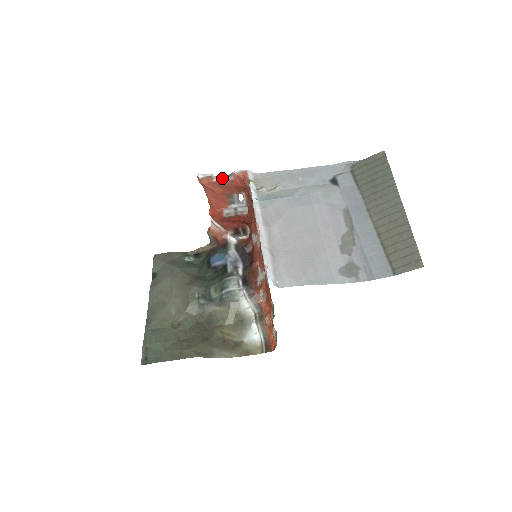
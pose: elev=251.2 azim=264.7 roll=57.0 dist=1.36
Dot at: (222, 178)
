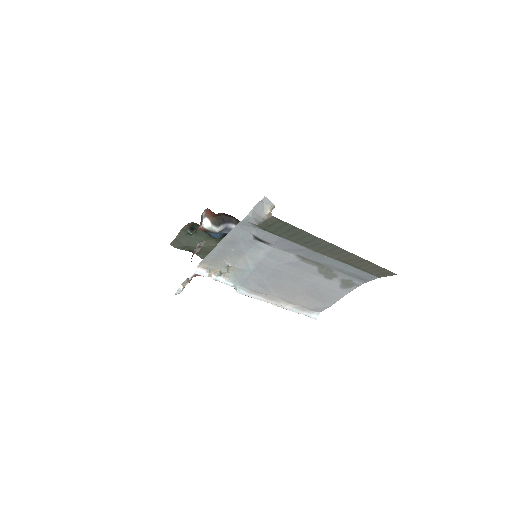
Dot at: (187, 282)
